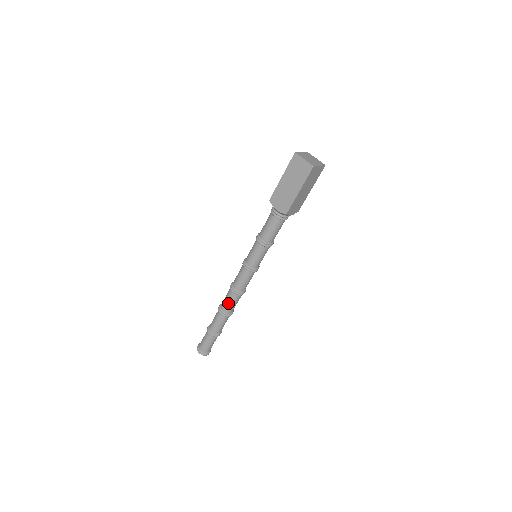
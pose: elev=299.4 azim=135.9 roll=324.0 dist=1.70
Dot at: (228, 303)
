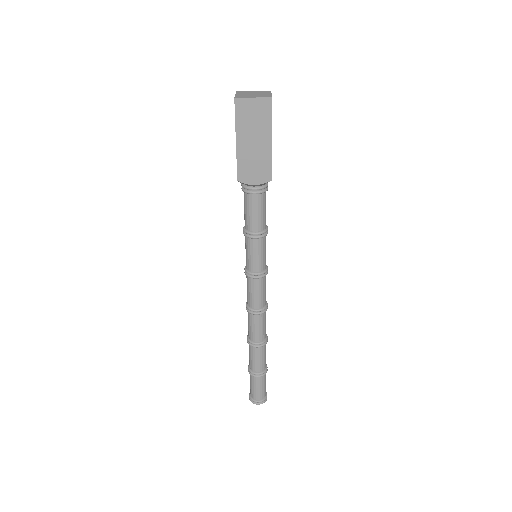
Dot at: (248, 325)
